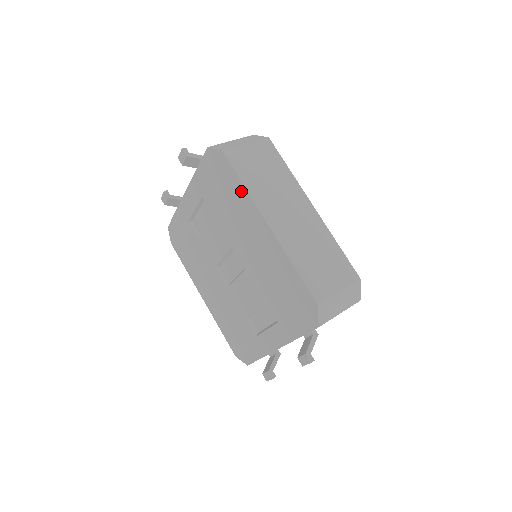
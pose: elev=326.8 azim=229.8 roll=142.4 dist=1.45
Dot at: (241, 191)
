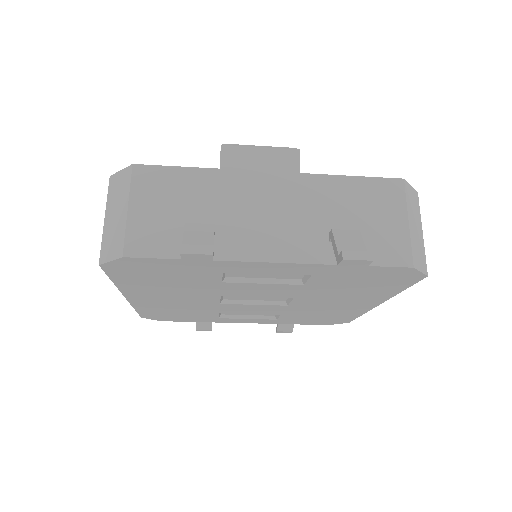
Dot at: (391, 292)
